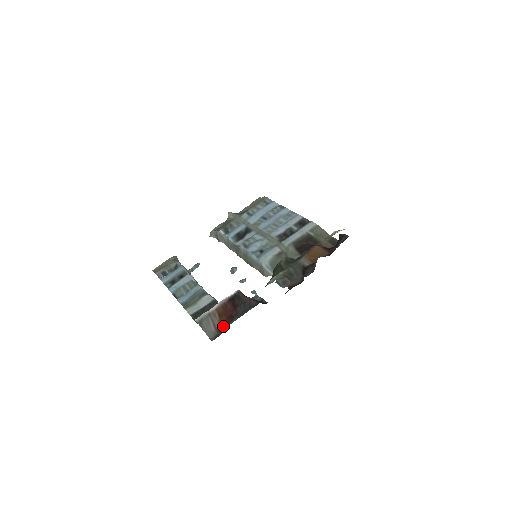
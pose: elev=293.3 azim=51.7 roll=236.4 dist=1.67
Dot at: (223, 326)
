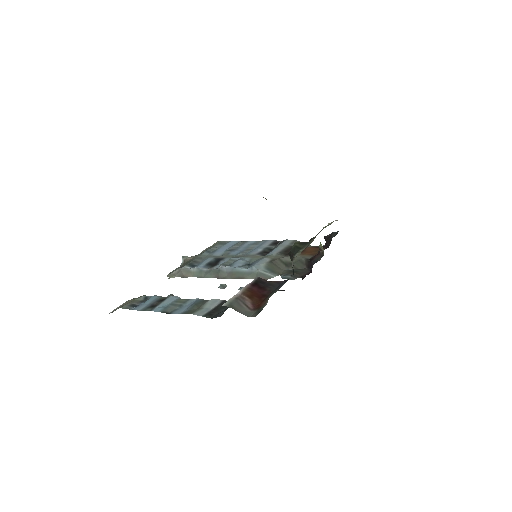
Dot at: (259, 304)
